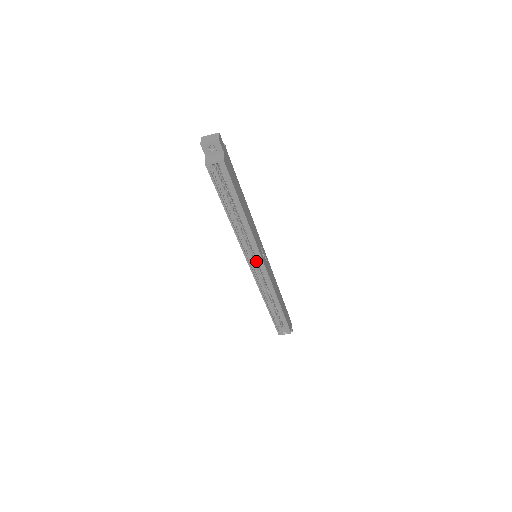
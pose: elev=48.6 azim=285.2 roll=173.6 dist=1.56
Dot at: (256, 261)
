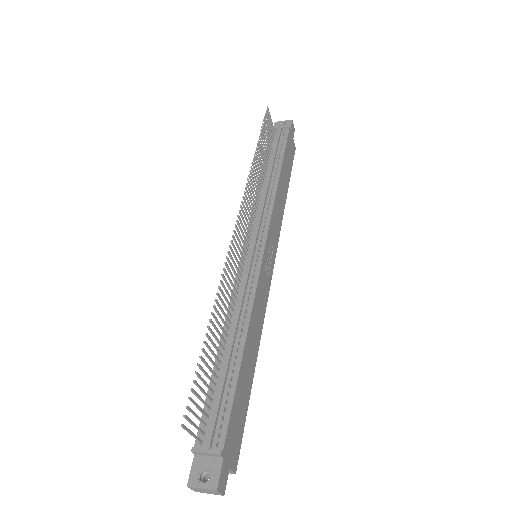
Dot at: occluded
